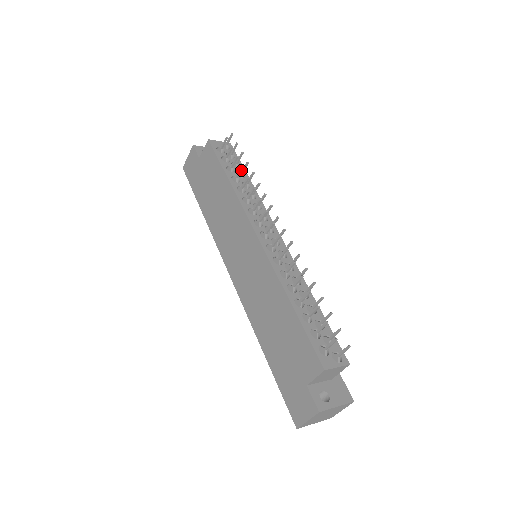
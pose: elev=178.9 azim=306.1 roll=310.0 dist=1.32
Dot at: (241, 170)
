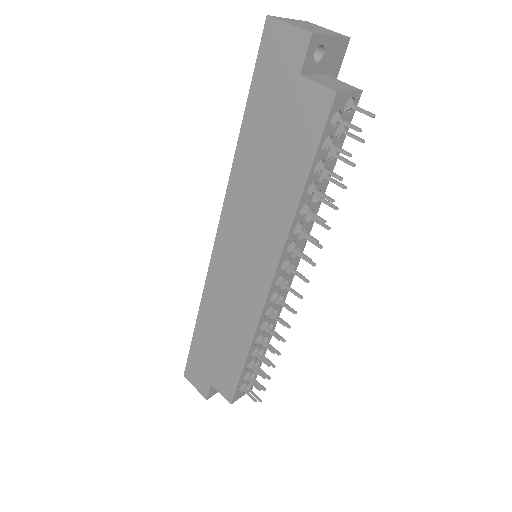
Dot at: (327, 199)
